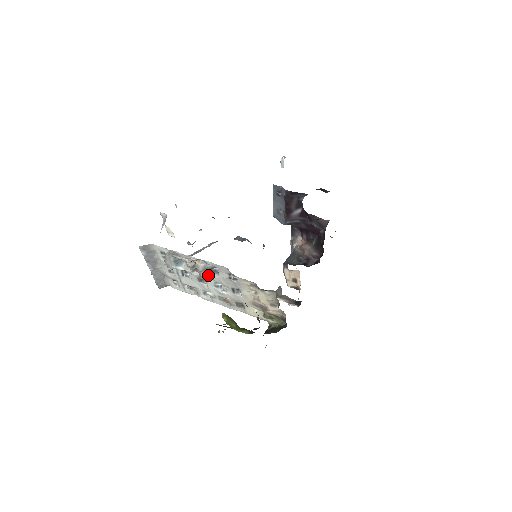
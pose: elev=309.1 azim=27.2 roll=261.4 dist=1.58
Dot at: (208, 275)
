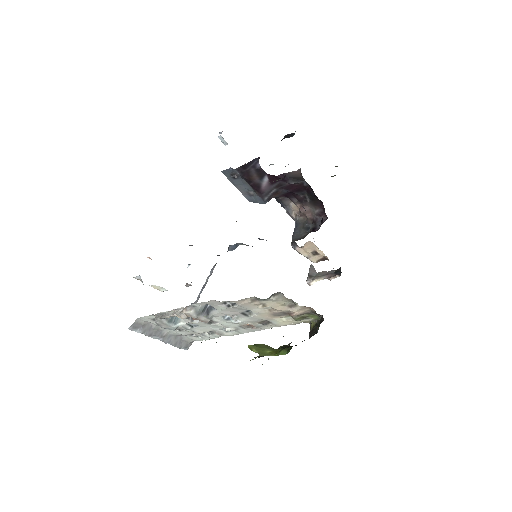
Dot at: (208, 316)
